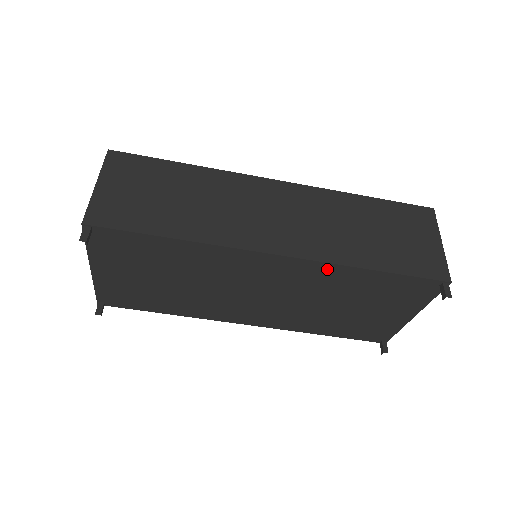
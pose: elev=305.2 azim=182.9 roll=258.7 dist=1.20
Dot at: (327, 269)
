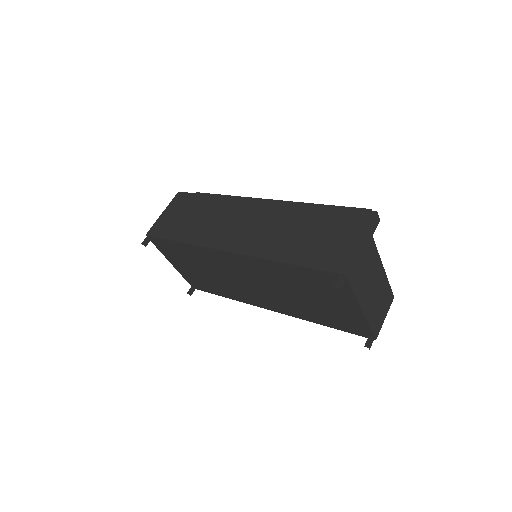
Dot at: (261, 262)
